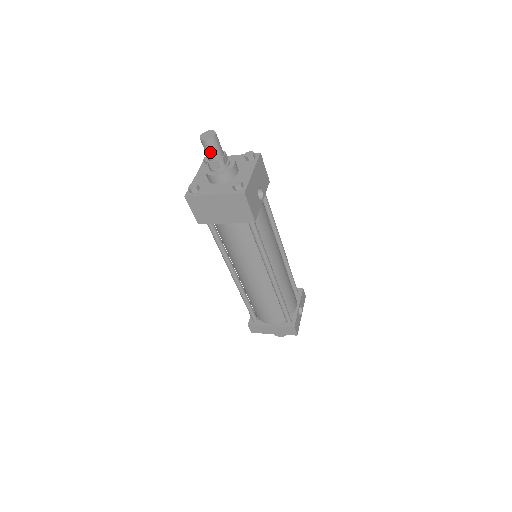
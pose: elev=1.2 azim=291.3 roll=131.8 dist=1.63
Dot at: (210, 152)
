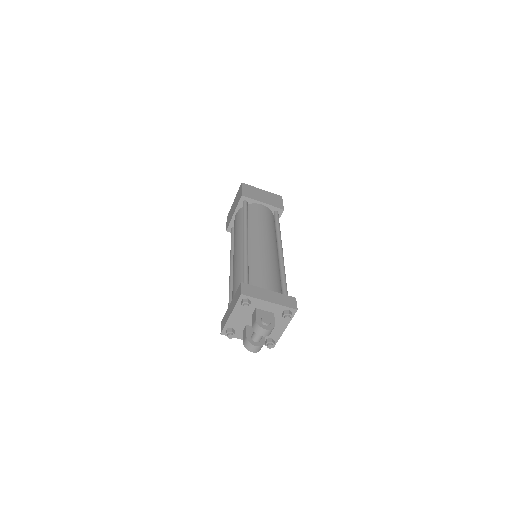
Dot at: occluded
